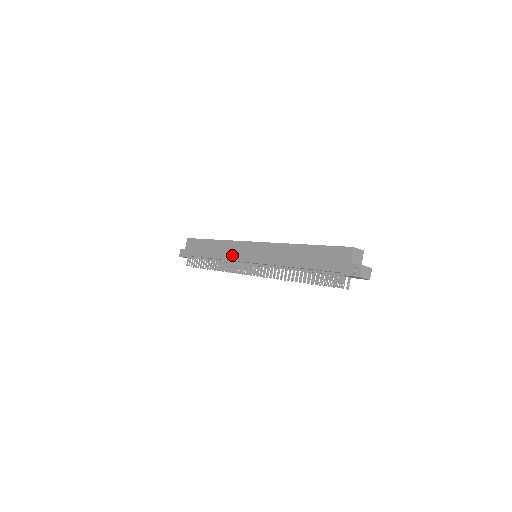
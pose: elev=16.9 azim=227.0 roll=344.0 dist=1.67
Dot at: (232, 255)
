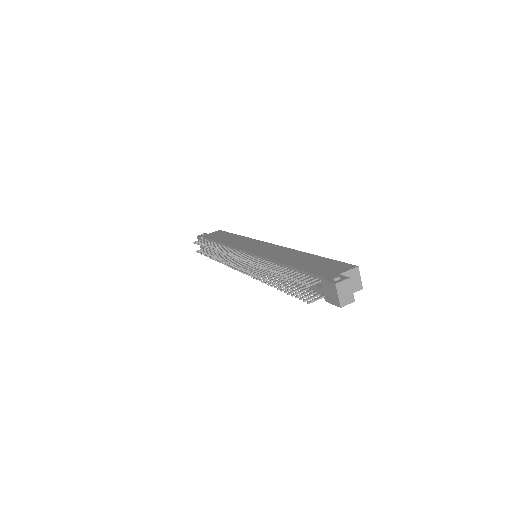
Dot at: (238, 244)
